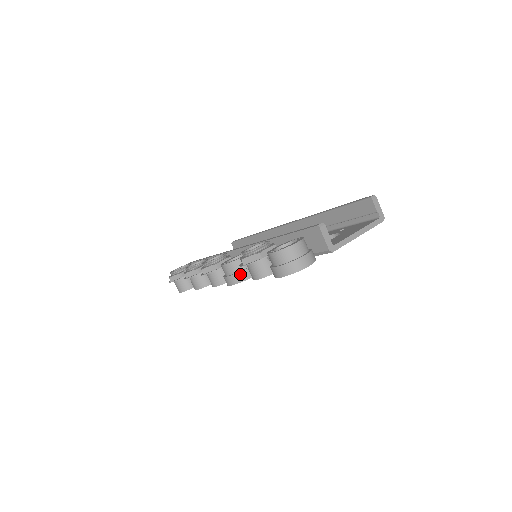
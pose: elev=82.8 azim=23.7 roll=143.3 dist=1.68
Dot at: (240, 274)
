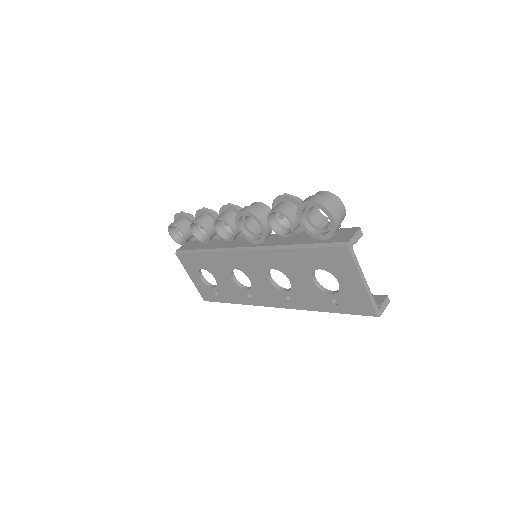
Dot at: (260, 211)
